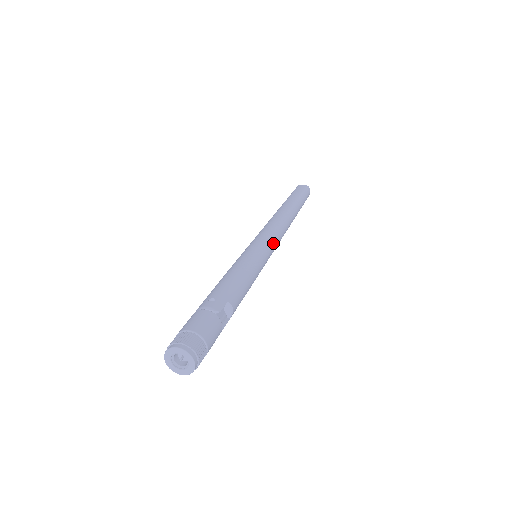
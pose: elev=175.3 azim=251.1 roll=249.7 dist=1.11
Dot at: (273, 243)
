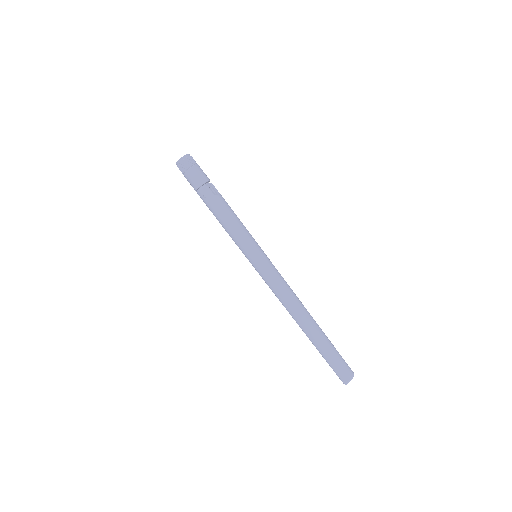
Dot at: (273, 265)
